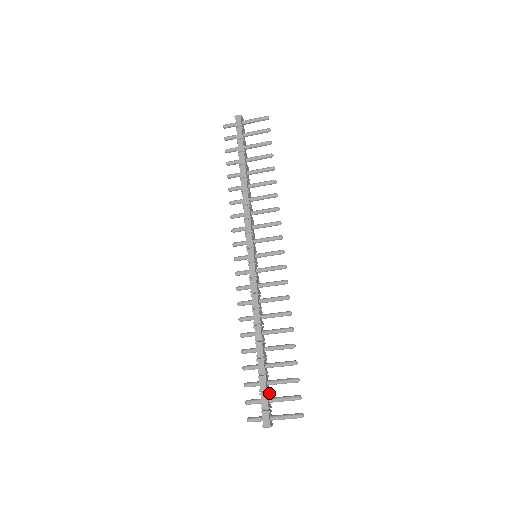
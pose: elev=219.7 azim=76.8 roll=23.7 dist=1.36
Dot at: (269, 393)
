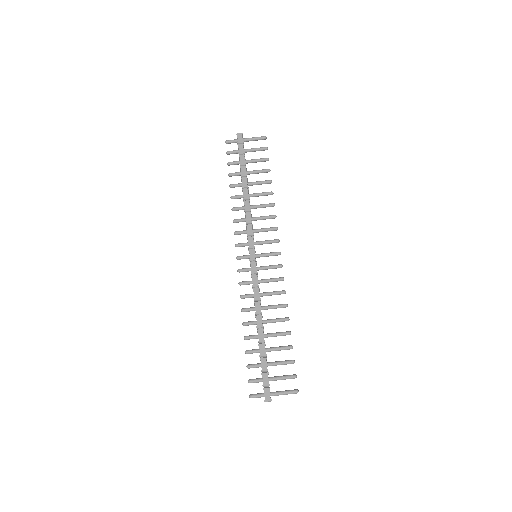
Dot at: occluded
